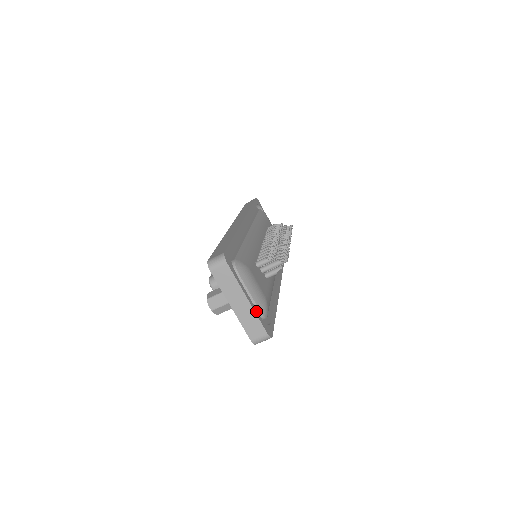
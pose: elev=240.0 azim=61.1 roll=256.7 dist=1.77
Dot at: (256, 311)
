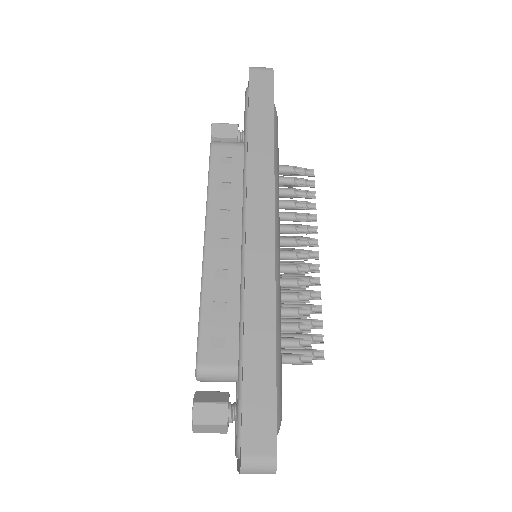
Dot at: occluded
